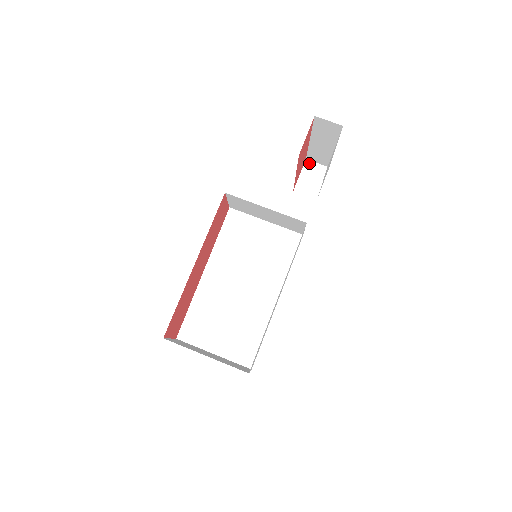
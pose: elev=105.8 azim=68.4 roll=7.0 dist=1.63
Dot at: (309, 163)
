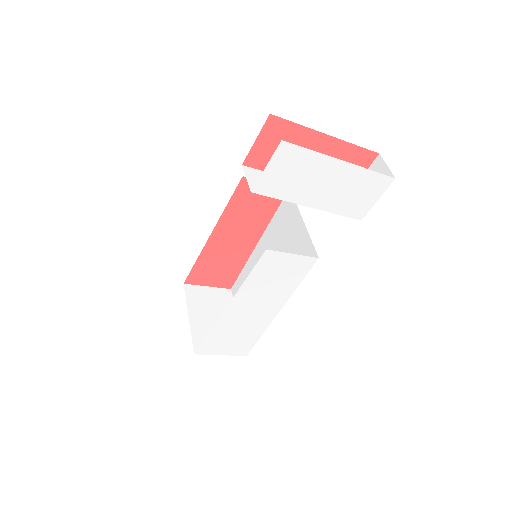
Dot at: (379, 161)
